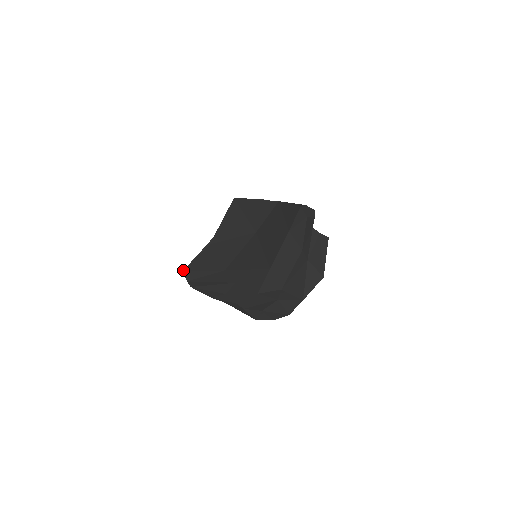
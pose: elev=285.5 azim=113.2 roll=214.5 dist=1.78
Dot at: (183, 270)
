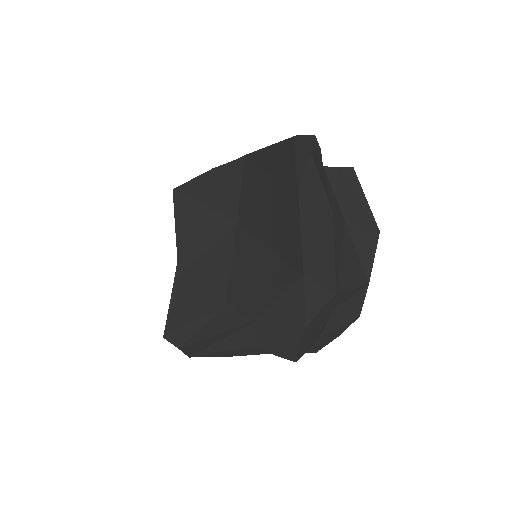
Dot at: (163, 335)
